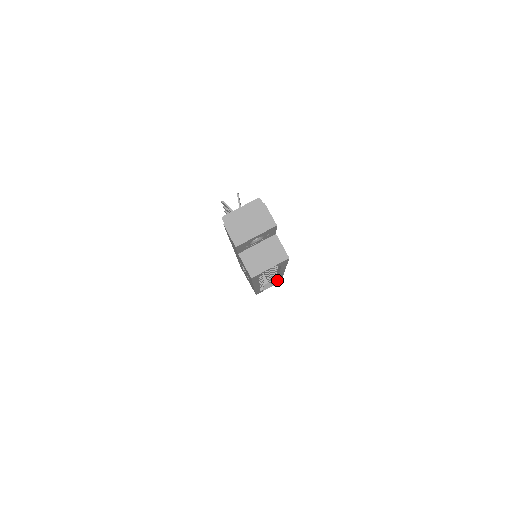
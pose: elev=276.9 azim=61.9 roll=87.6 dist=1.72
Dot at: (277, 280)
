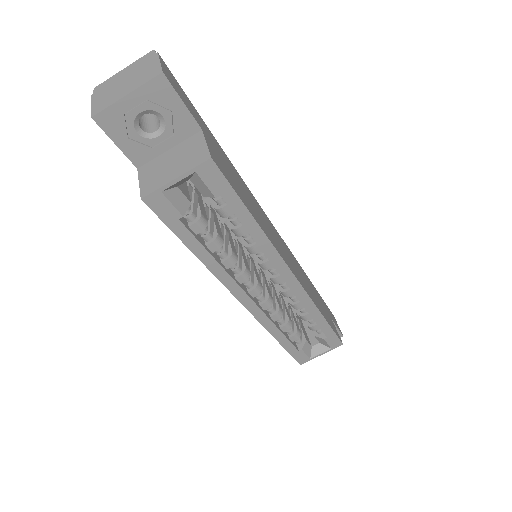
Dot at: (316, 322)
